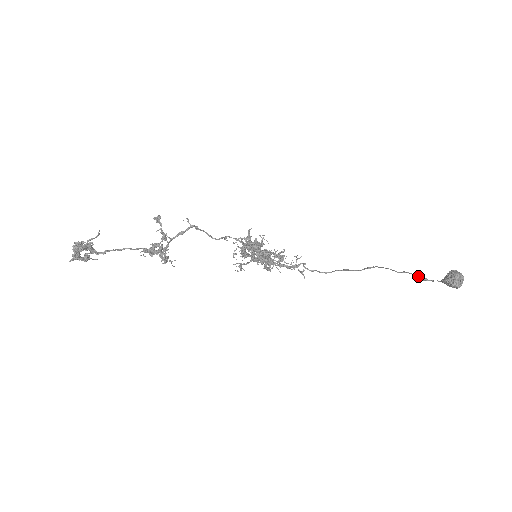
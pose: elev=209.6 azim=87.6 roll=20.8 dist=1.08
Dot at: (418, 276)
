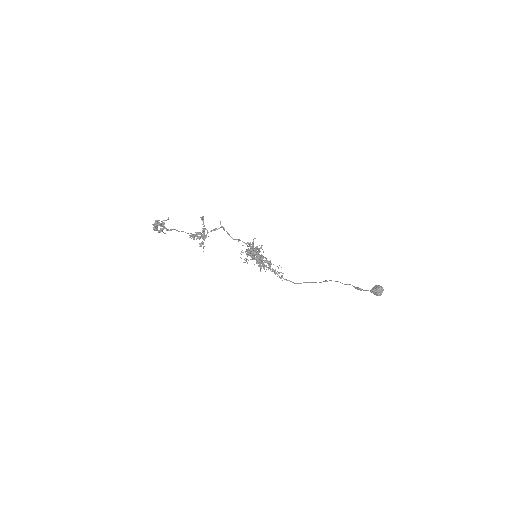
Dot at: (357, 287)
